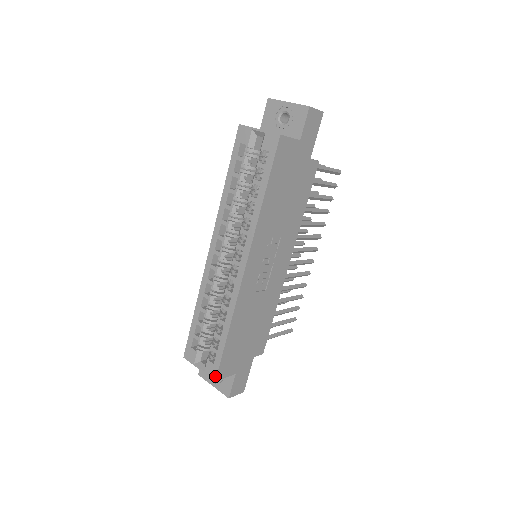
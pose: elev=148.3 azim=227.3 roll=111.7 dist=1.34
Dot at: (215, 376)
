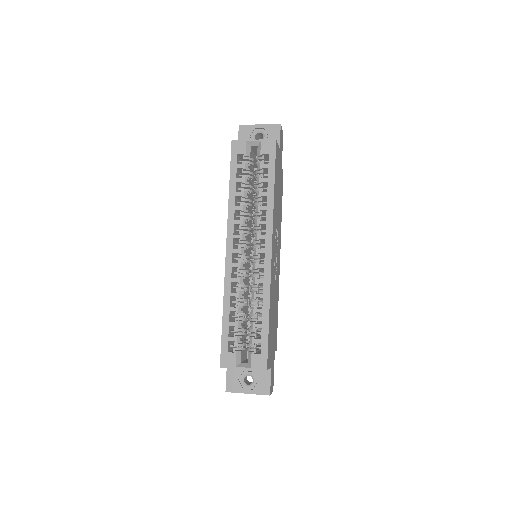
Dot at: (265, 365)
